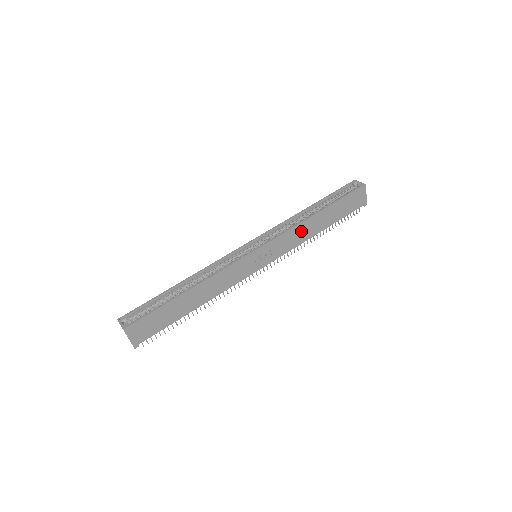
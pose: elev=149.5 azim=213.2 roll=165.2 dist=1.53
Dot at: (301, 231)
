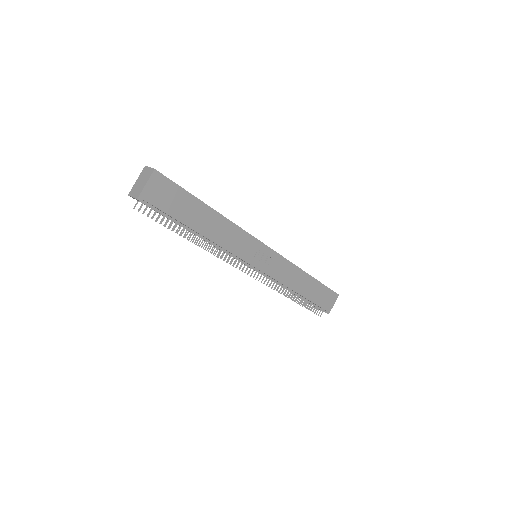
Dot at: (293, 274)
